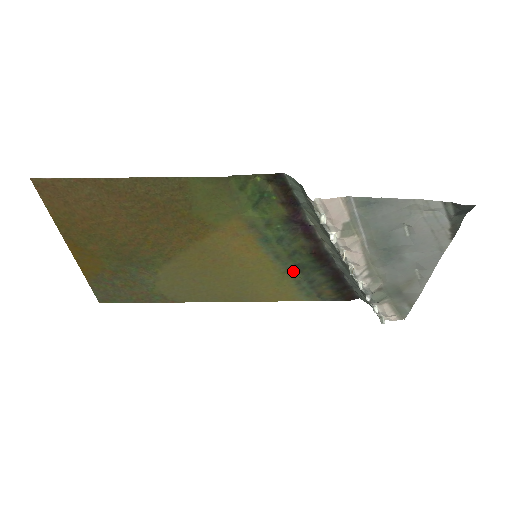
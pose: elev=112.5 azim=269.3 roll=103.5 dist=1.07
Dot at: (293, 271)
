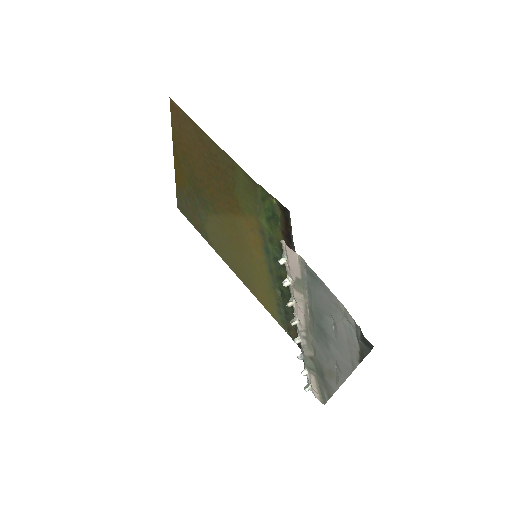
Dot at: (278, 292)
